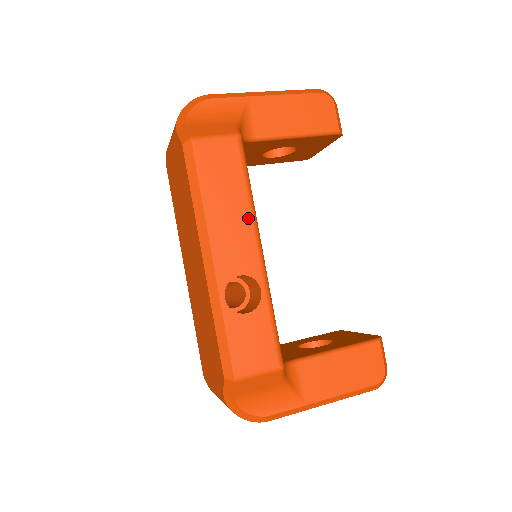
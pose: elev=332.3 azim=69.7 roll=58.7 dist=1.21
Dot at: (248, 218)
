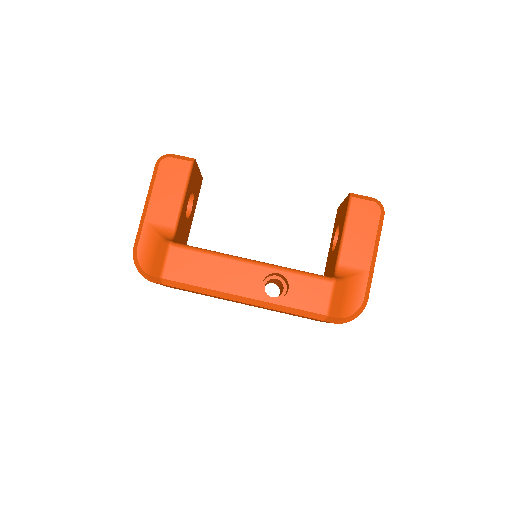
Dot at: (227, 262)
